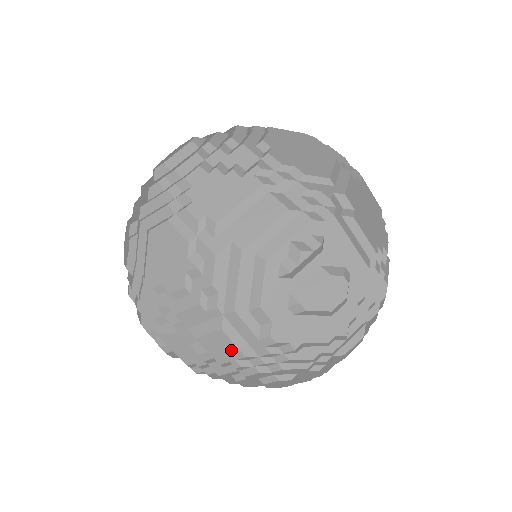
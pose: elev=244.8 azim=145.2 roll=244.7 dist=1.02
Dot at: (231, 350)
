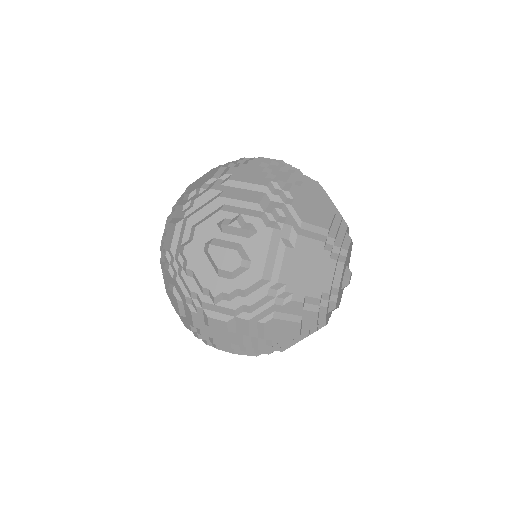
Dot at: (170, 241)
